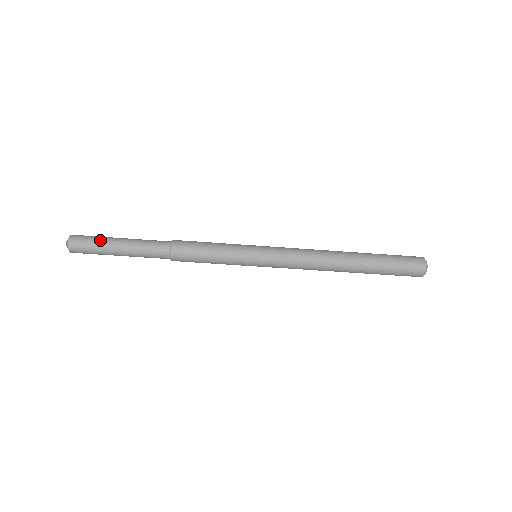
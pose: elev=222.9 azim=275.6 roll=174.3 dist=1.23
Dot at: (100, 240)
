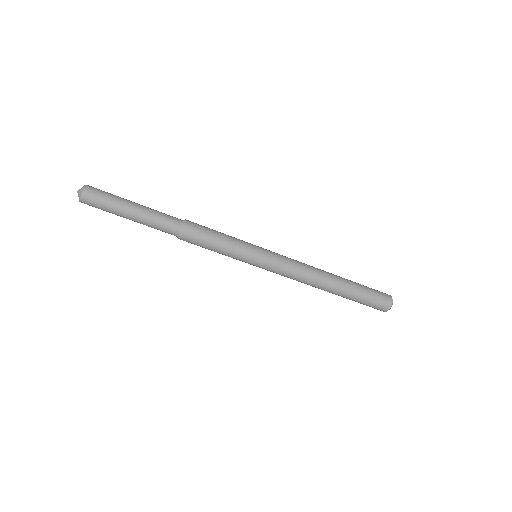
Dot at: (117, 196)
